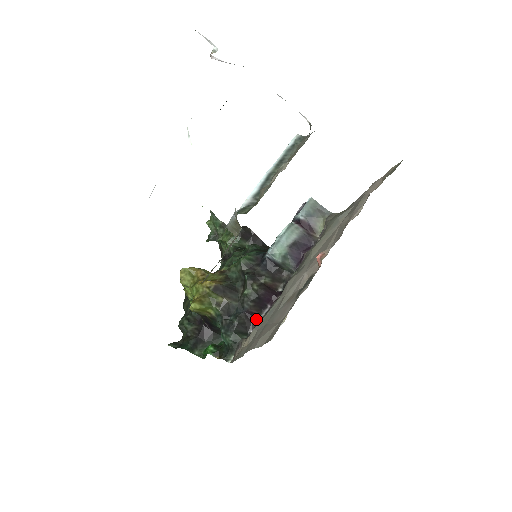
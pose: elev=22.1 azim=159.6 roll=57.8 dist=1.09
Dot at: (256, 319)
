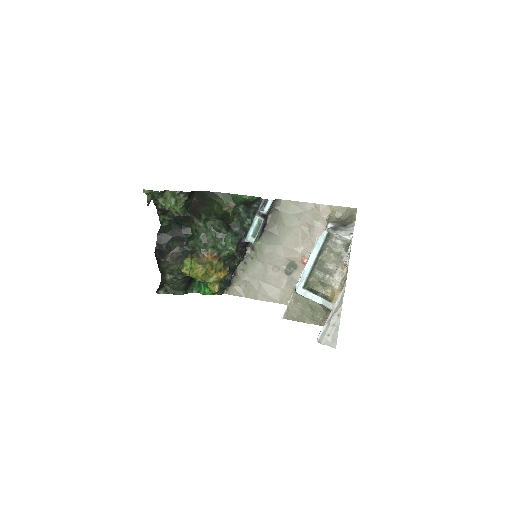
Dot at: occluded
